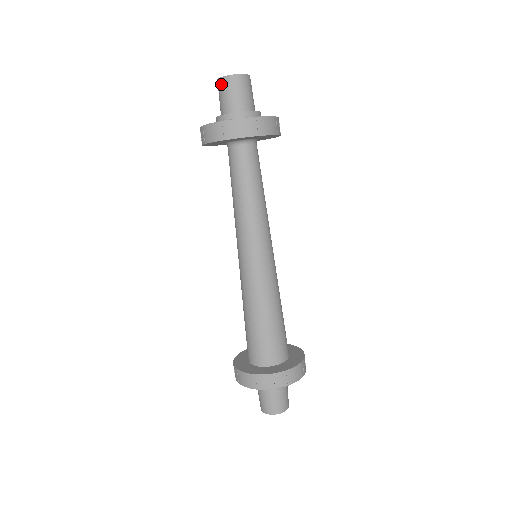
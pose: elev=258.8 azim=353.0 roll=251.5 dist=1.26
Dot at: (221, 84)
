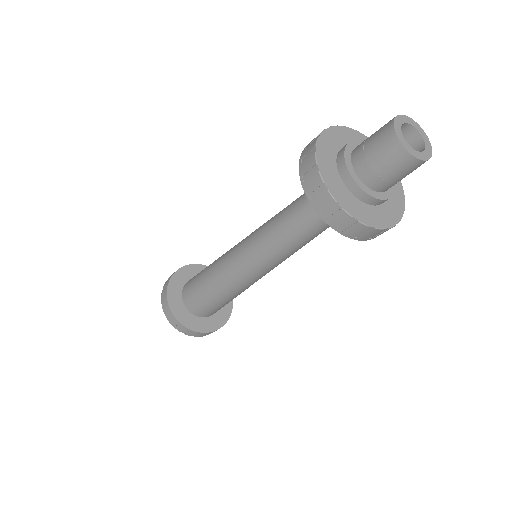
Dot at: (400, 158)
